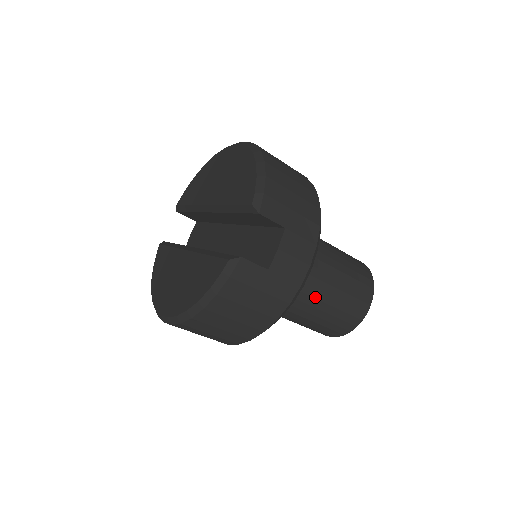
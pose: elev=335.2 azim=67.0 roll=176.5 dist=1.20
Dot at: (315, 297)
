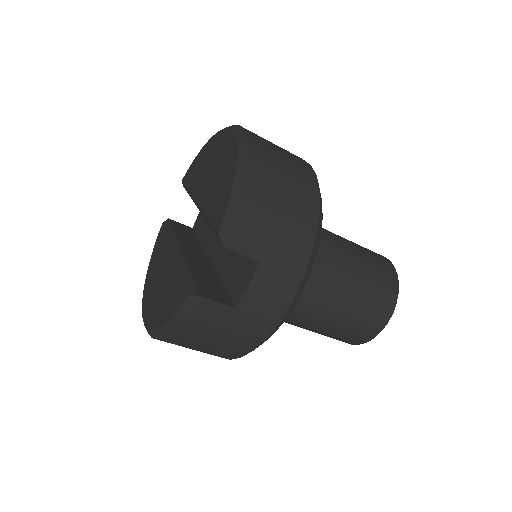
Dot at: (316, 313)
